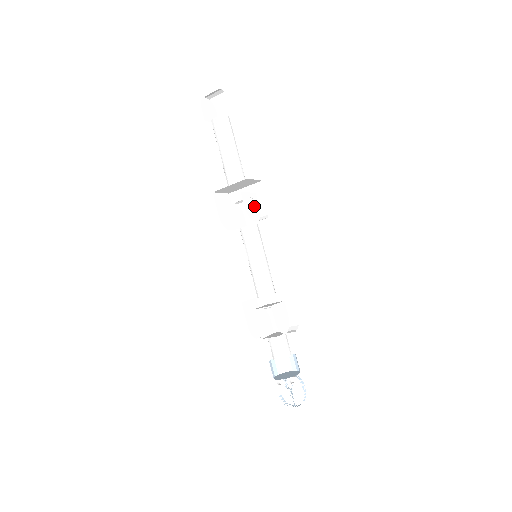
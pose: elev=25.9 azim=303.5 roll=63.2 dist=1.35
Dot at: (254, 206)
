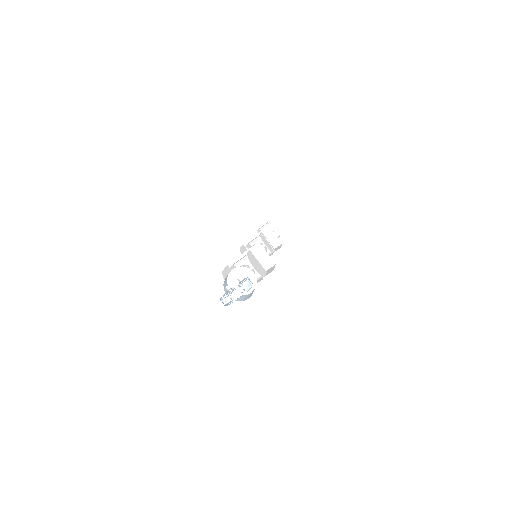
Dot at: (269, 246)
